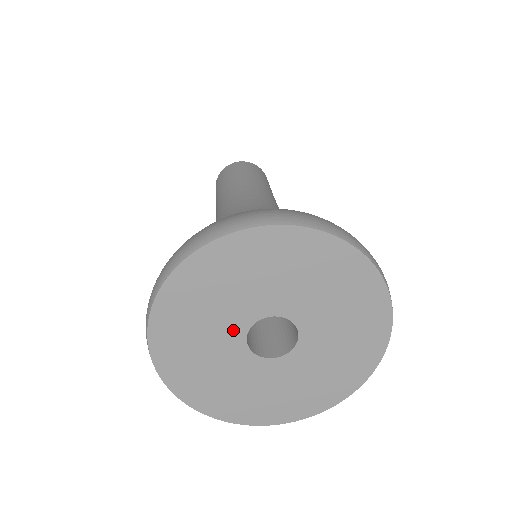
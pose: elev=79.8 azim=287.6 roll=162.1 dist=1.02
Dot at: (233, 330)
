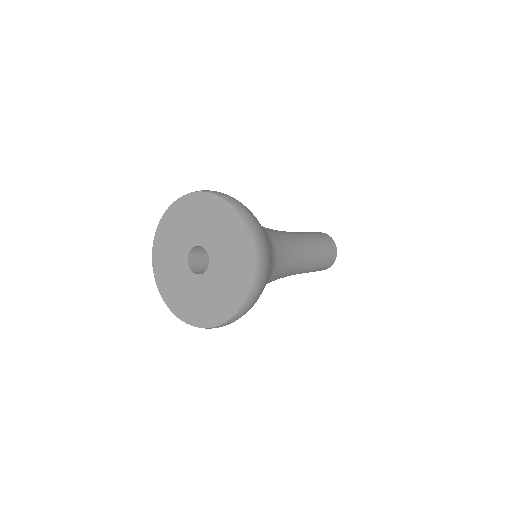
Dot at: (184, 270)
